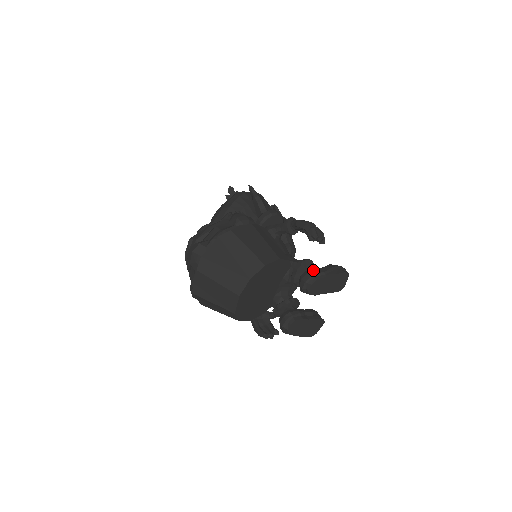
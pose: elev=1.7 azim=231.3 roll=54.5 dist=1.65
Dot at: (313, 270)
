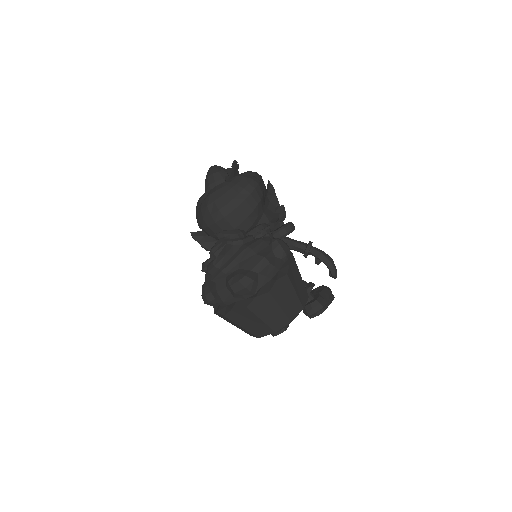
Dot at: (322, 301)
